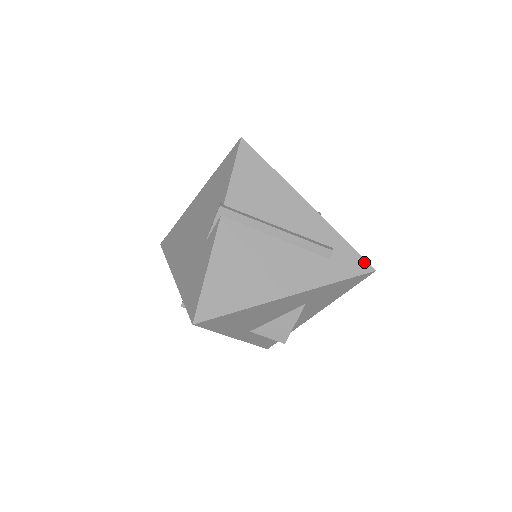
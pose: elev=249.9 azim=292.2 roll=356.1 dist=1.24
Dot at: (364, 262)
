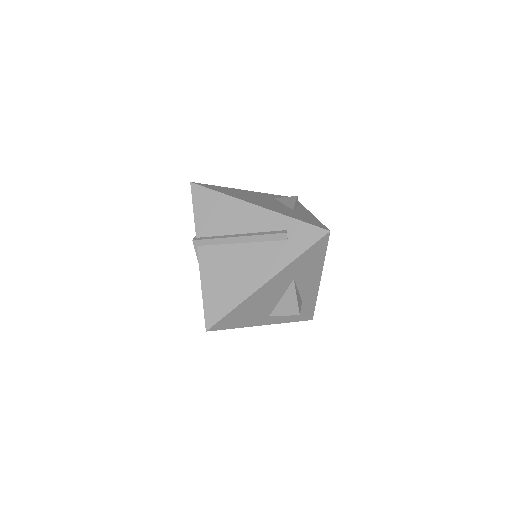
Dot at: (317, 229)
